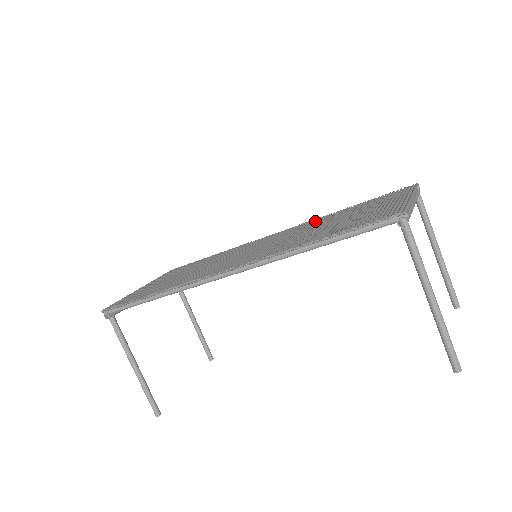
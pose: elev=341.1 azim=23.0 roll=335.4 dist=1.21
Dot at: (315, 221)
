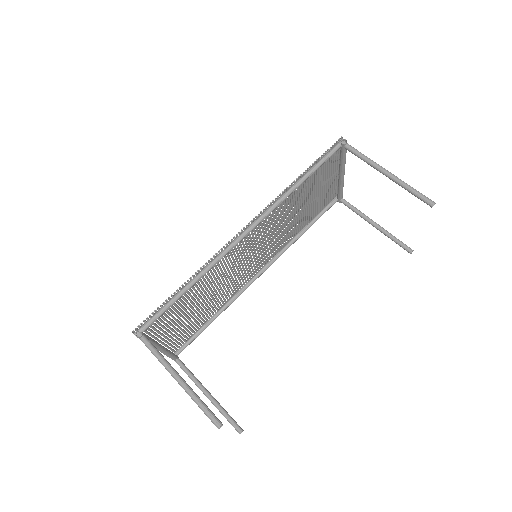
Dot at: (286, 238)
